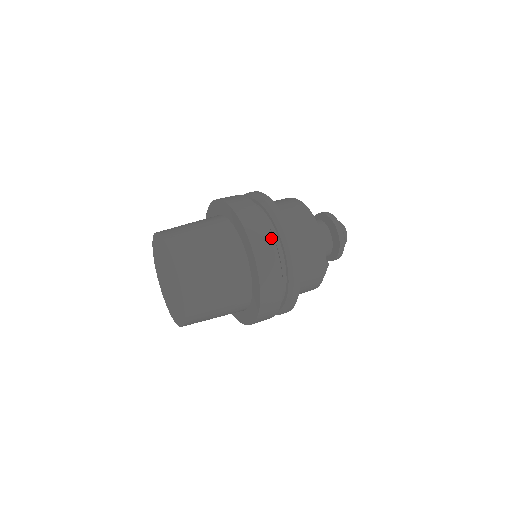
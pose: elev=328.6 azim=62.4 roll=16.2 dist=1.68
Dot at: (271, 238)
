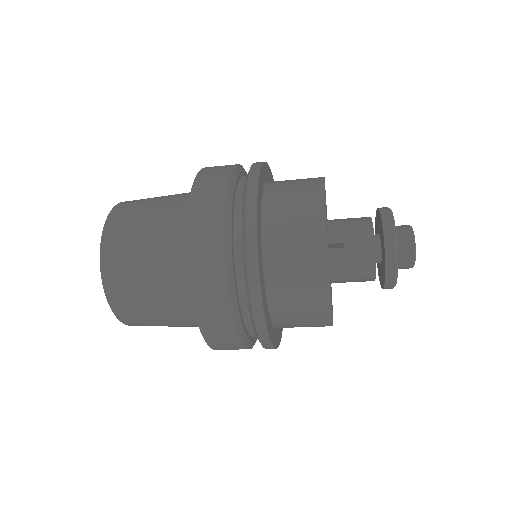
Dot at: (226, 177)
